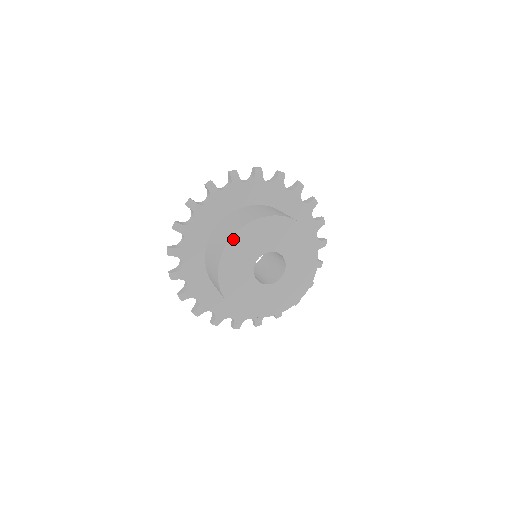
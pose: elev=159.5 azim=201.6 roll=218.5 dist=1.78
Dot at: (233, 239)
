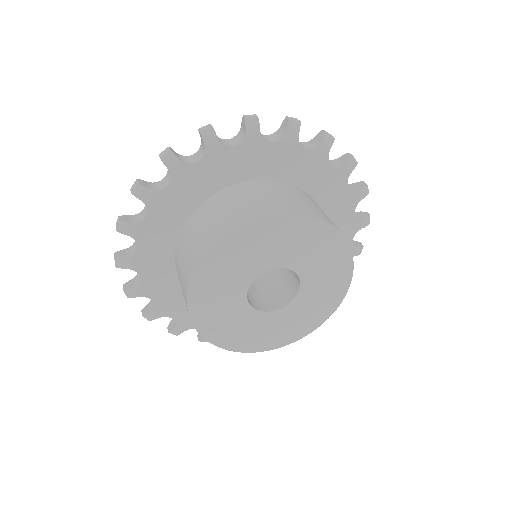
Dot at: (207, 259)
